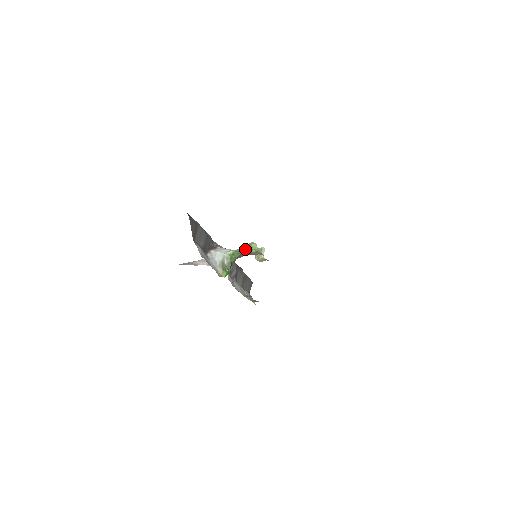
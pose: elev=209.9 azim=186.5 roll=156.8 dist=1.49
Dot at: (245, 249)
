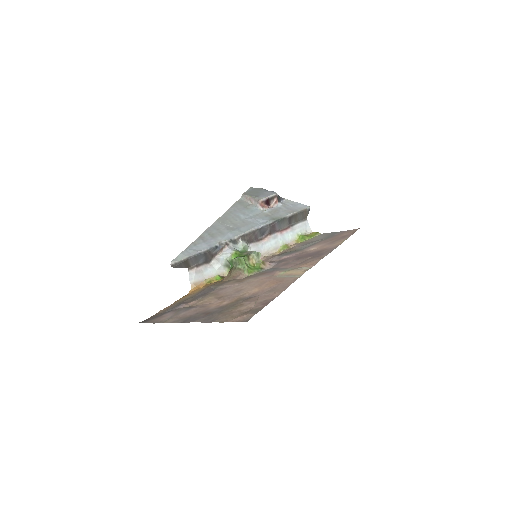
Dot at: (237, 262)
